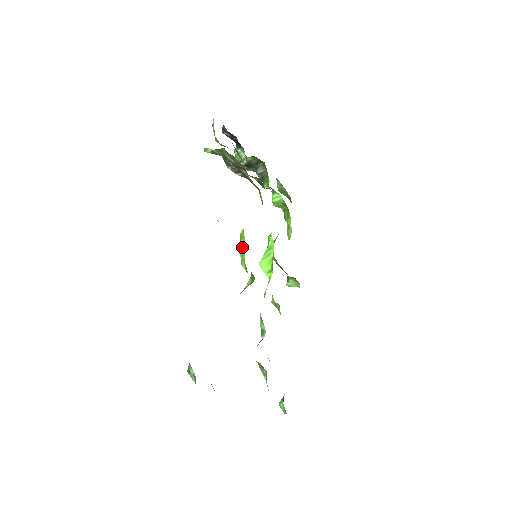
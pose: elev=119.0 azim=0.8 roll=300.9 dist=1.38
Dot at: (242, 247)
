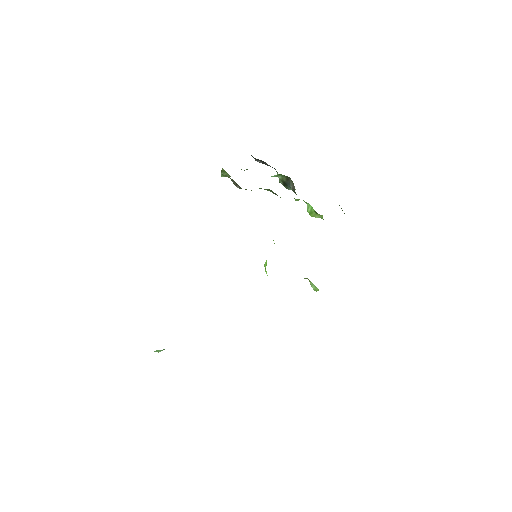
Dot at: occluded
